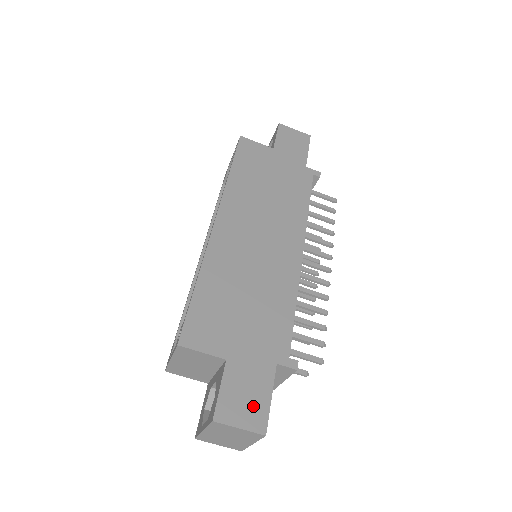
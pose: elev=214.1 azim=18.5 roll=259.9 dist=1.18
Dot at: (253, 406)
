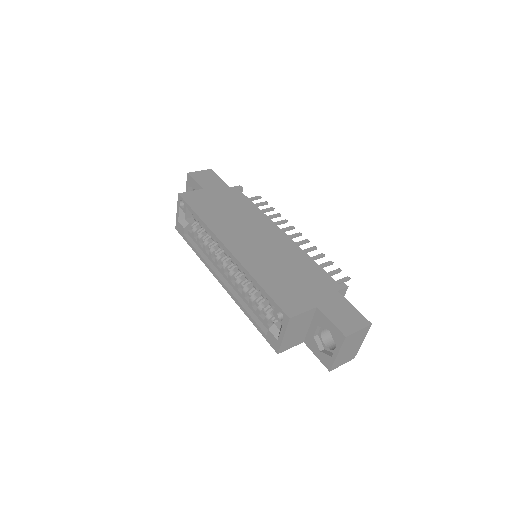
Dot at: (352, 317)
